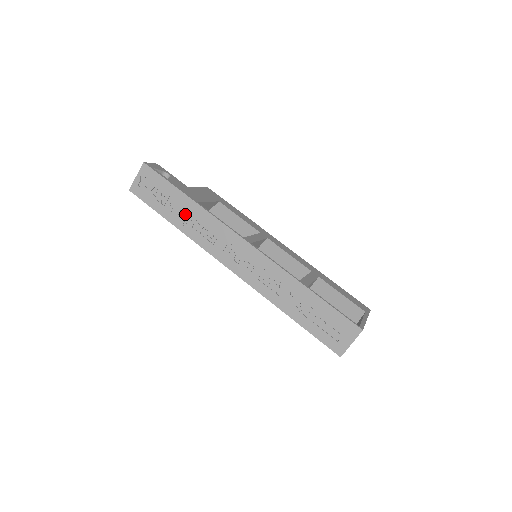
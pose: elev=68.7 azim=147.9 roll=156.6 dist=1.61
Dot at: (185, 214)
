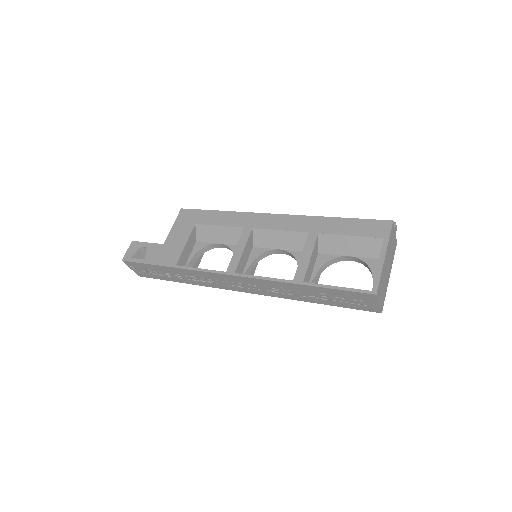
Dot at: (179, 276)
